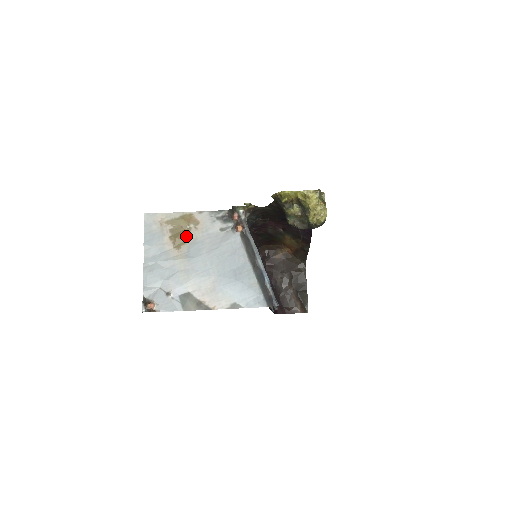
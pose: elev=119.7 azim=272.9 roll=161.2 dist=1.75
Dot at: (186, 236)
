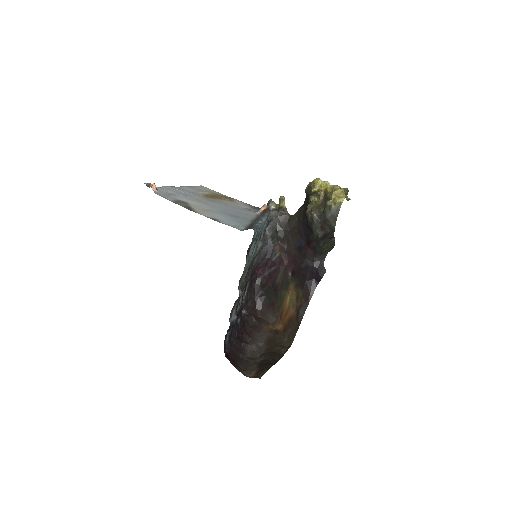
Dot at: (218, 199)
